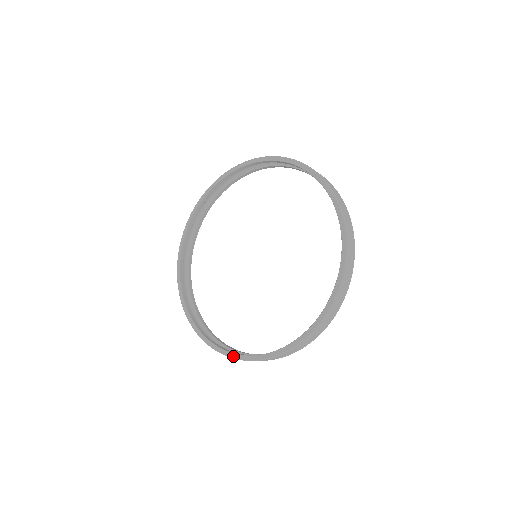
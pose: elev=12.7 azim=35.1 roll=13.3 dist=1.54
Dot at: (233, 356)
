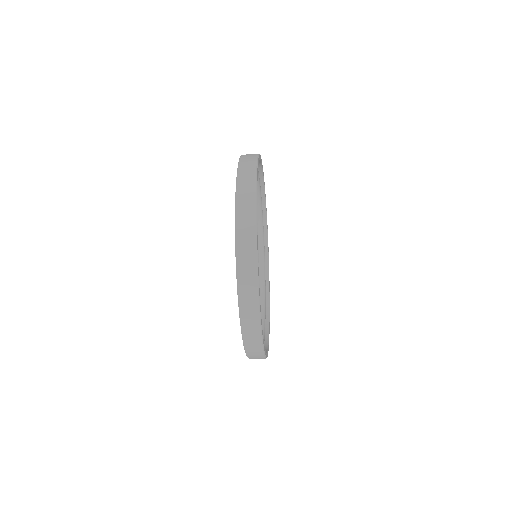
Dot at: (245, 352)
